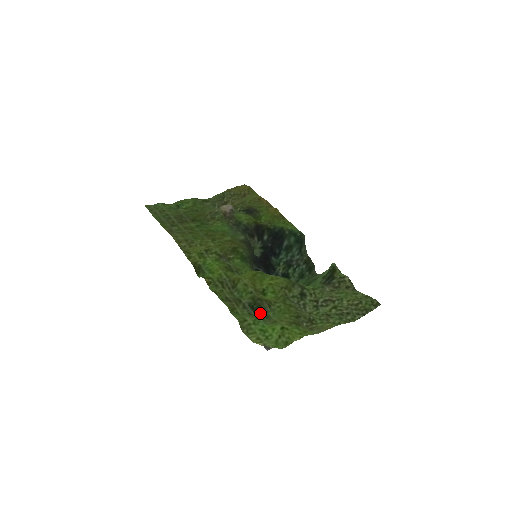
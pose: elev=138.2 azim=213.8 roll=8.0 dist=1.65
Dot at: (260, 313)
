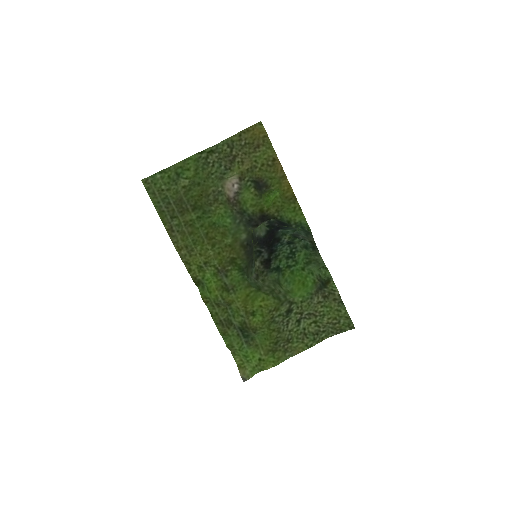
Dot at: (247, 335)
